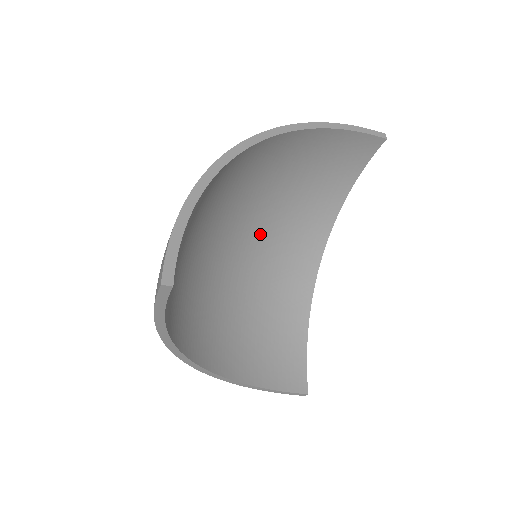
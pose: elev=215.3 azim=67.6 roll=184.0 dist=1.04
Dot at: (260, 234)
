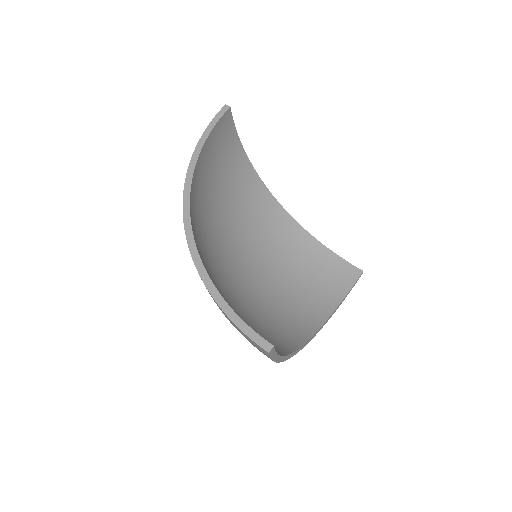
Dot at: (260, 282)
